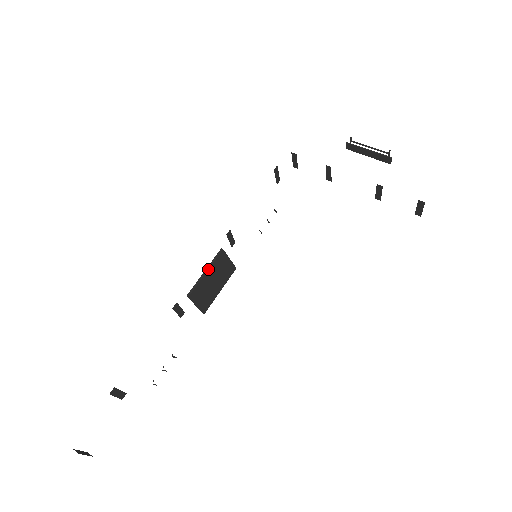
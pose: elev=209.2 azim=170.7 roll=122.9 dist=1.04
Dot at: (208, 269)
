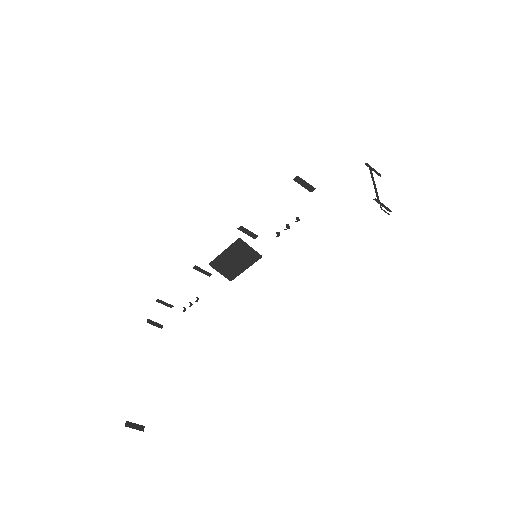
Dot at: (225, 250)
